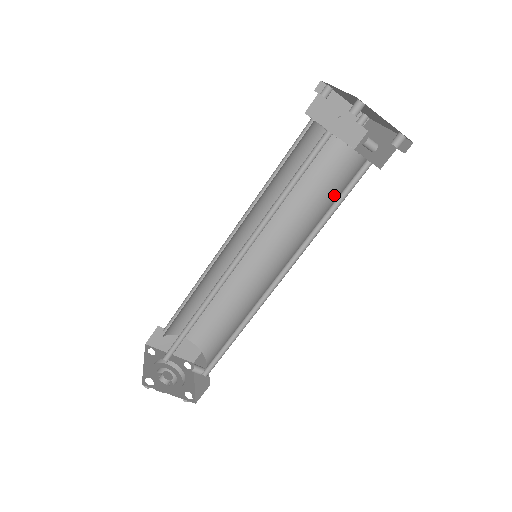
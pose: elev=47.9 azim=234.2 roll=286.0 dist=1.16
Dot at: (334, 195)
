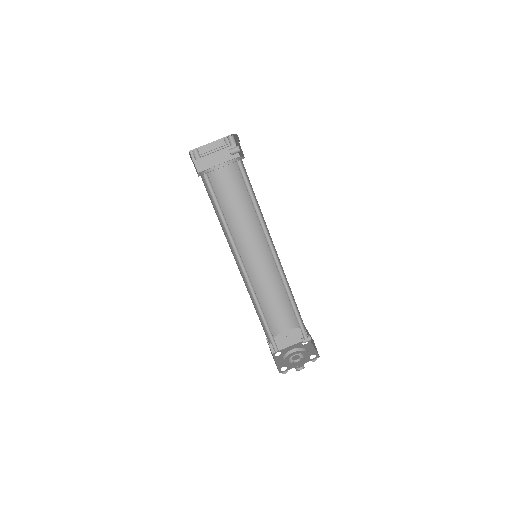
Dot at: (252, 188)
